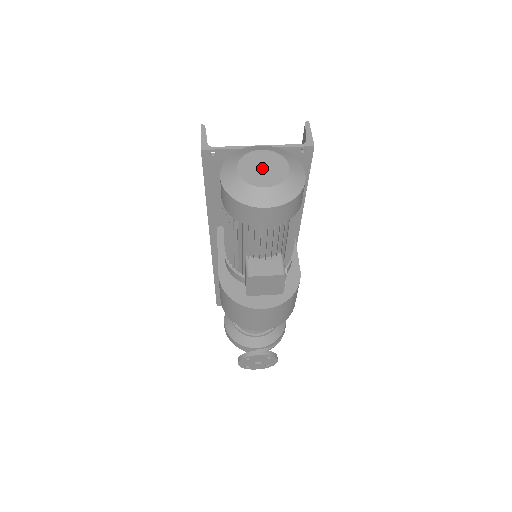
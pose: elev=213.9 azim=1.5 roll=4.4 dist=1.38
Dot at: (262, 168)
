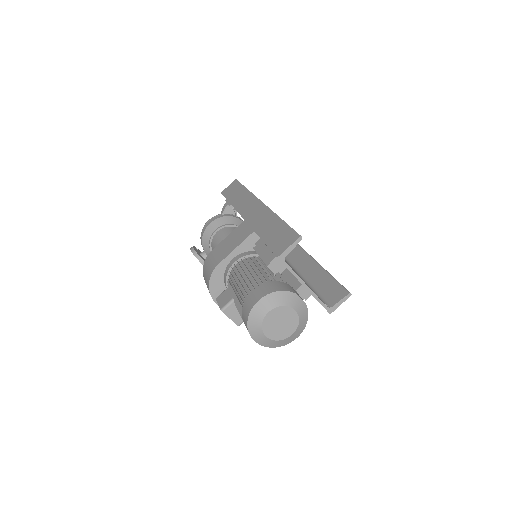
Dot at: (280, 323)
